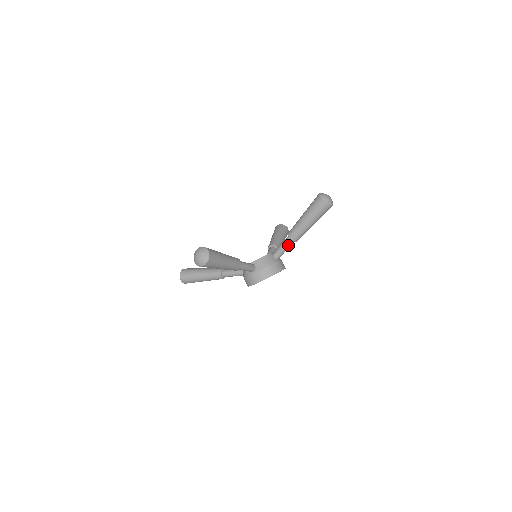
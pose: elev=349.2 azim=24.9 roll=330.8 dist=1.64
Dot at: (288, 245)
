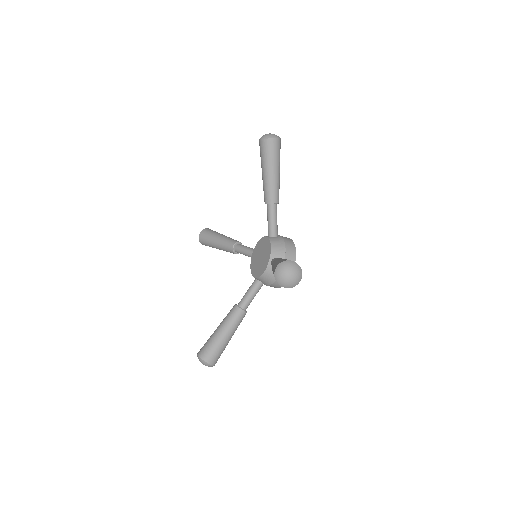
Dot at: (276, 212)
